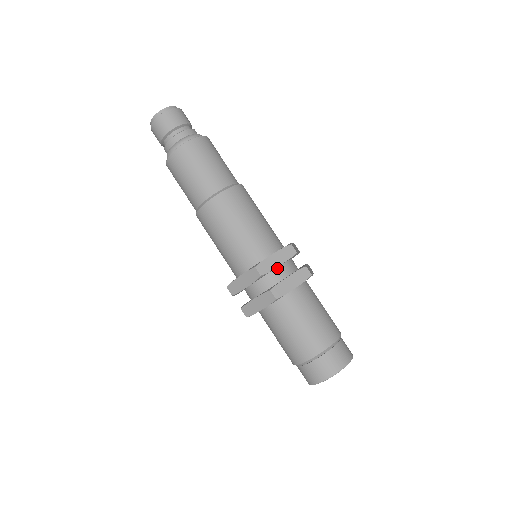
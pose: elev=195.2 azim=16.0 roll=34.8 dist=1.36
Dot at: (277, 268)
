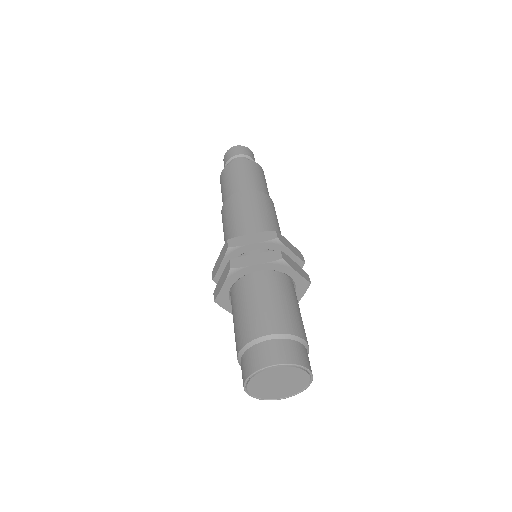
Dot at: (254, 252)
